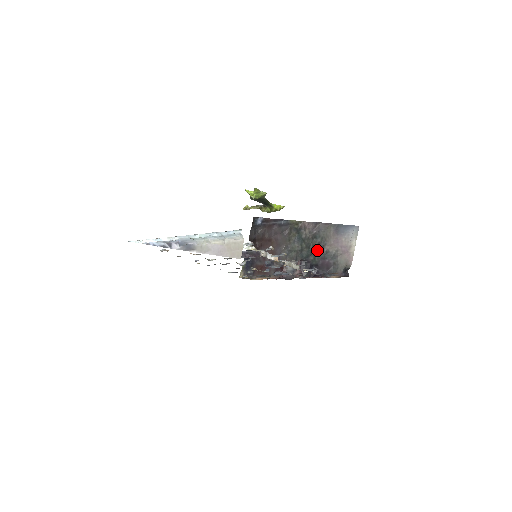
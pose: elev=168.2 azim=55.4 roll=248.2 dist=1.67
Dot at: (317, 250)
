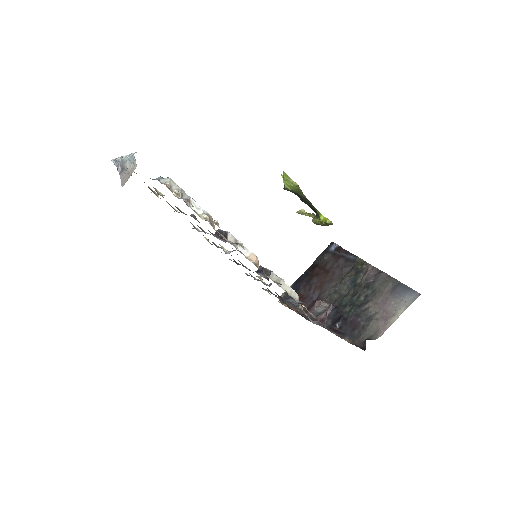
Dot at: (359, 302)
